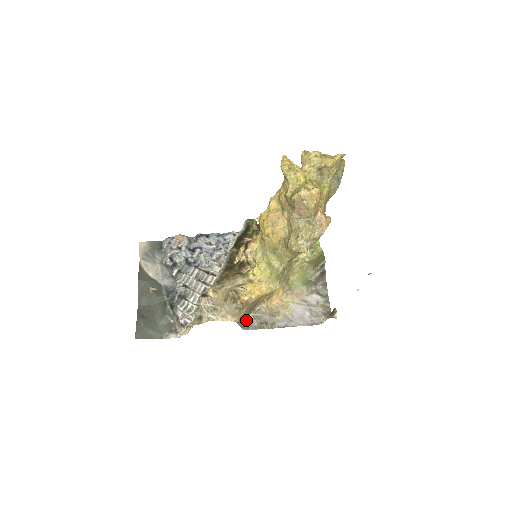
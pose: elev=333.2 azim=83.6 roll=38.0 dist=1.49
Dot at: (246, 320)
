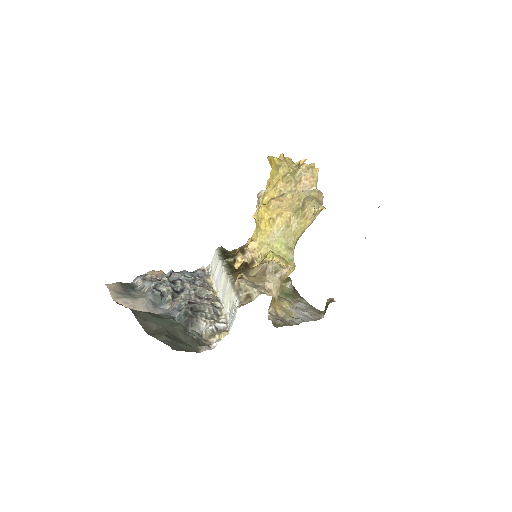
Dot at: occluded
